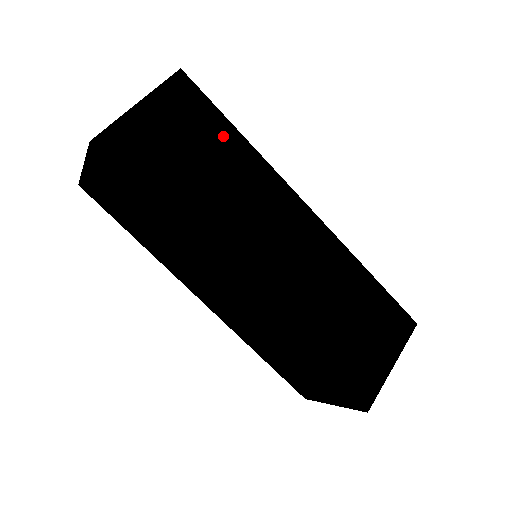
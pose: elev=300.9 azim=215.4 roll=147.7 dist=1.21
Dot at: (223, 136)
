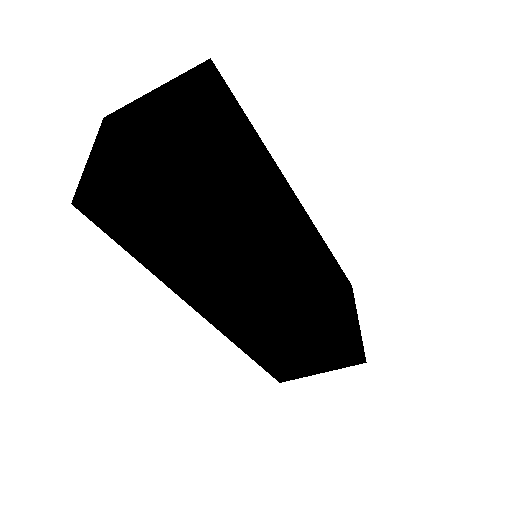
Dot at: (251, 135)
